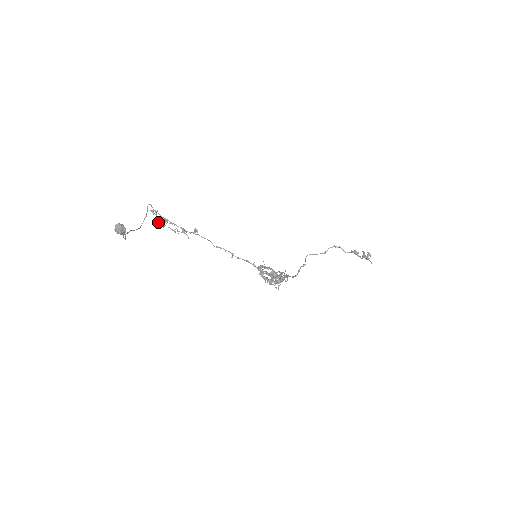
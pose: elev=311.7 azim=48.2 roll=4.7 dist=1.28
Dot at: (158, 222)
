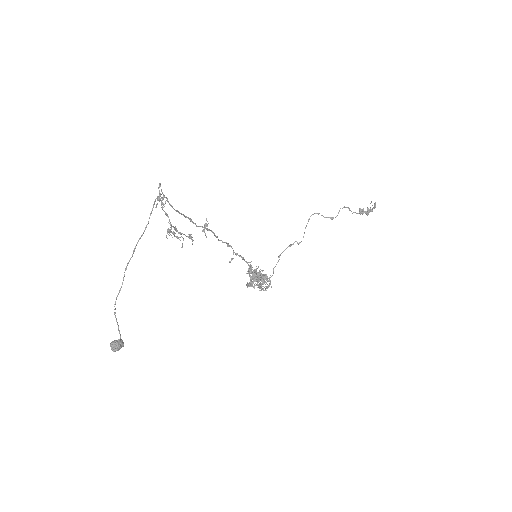
Dot at: occluded
